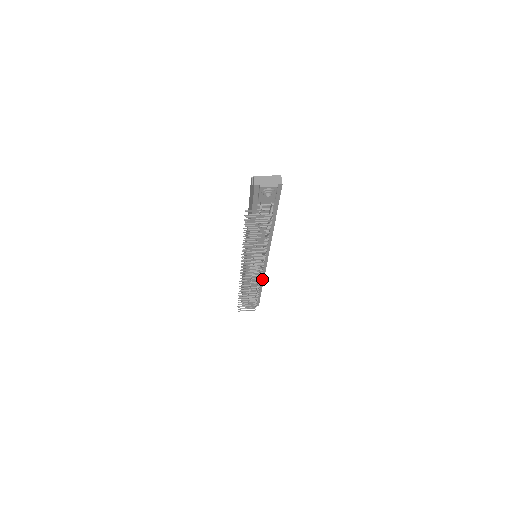
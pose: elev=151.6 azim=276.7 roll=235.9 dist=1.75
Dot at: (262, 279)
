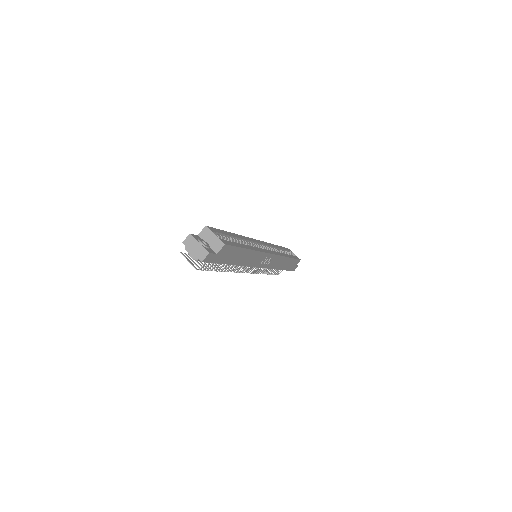
Dot at: (274, 268)
